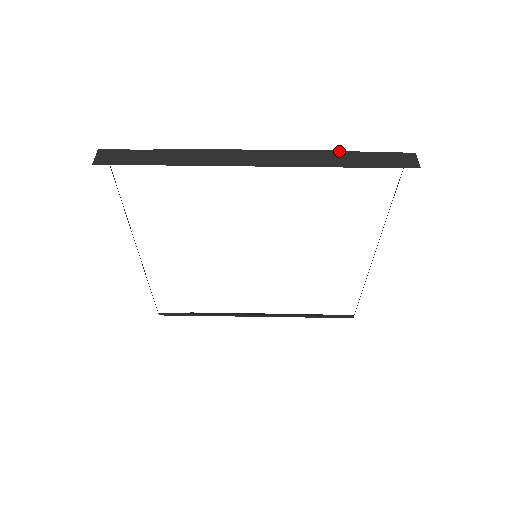
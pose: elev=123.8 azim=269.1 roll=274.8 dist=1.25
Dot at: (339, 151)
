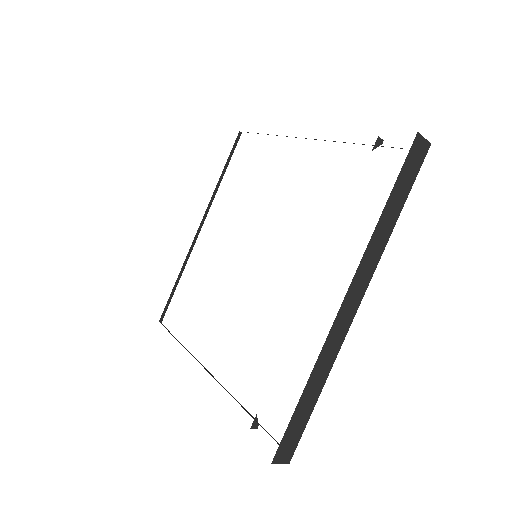
Dot at: occluded
